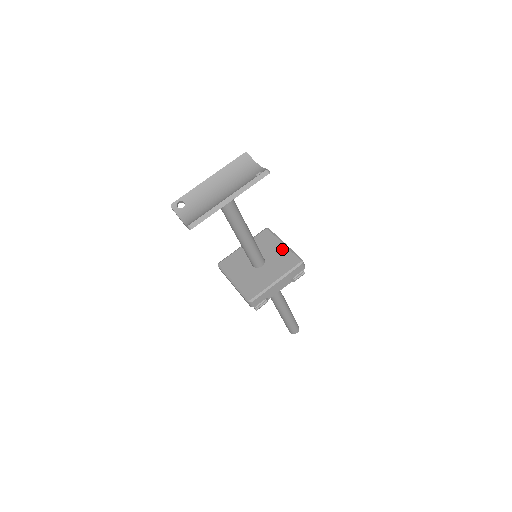
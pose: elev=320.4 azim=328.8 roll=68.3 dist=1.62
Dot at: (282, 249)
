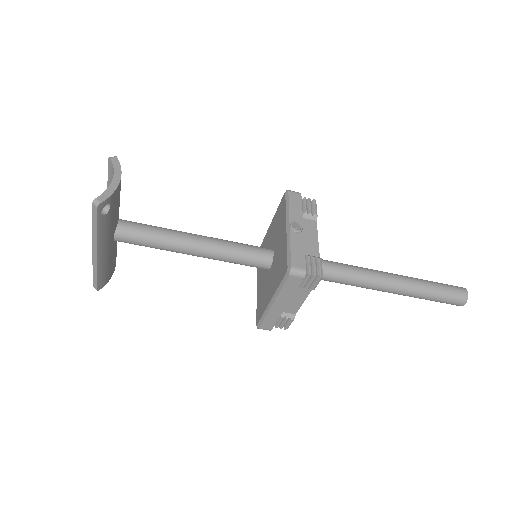
Dot at: (283, 239)
